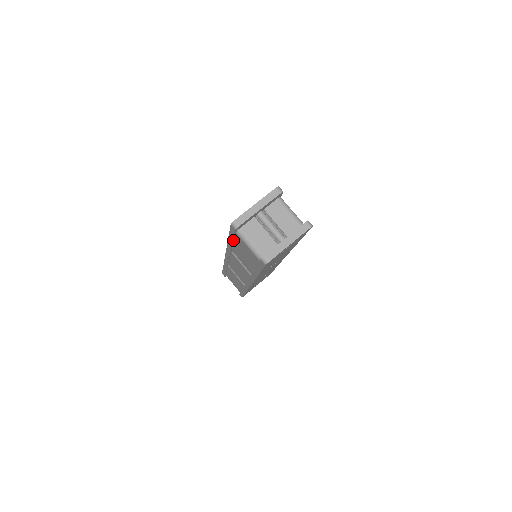
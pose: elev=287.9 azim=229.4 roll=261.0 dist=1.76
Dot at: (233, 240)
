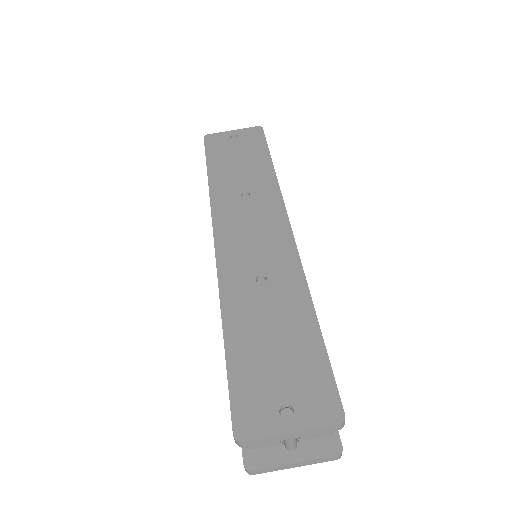
Dot at: occluded
